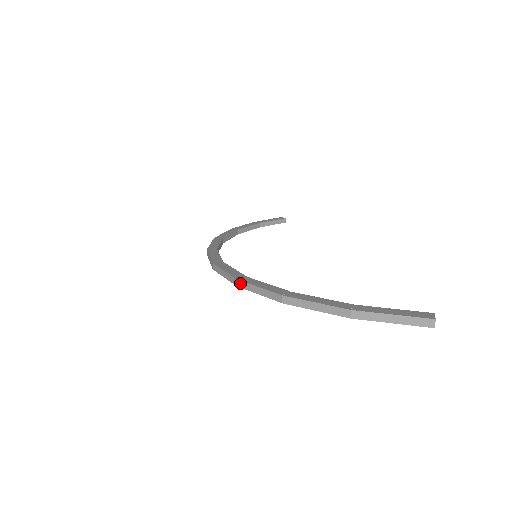
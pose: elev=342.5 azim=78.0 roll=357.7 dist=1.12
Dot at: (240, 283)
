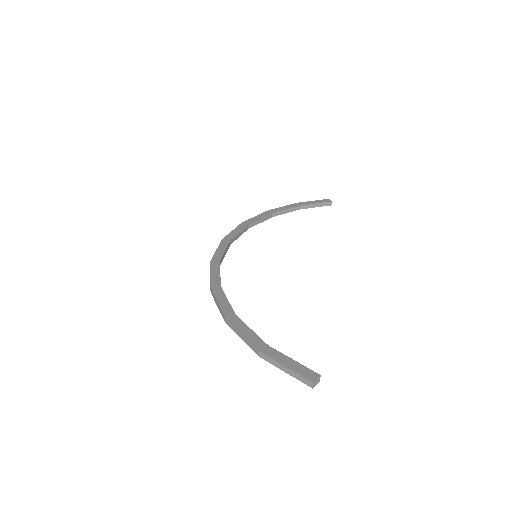
Dot at: (211, 291)
